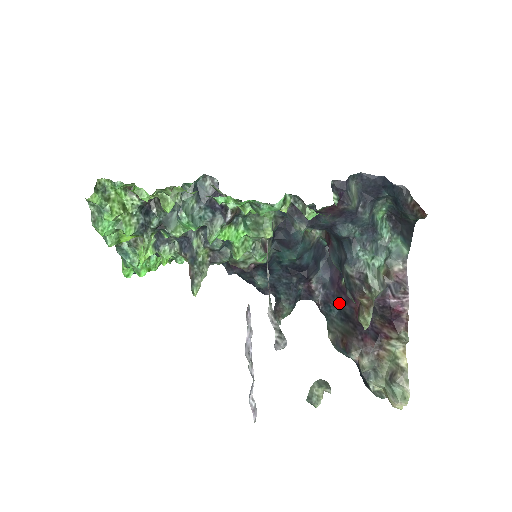
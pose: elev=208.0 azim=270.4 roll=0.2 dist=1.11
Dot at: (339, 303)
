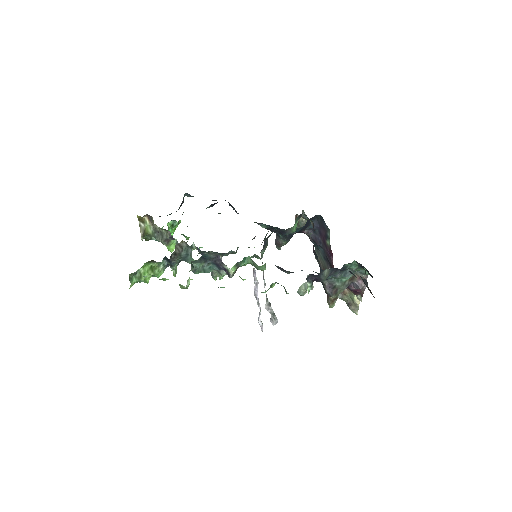
Dot at: occluded
